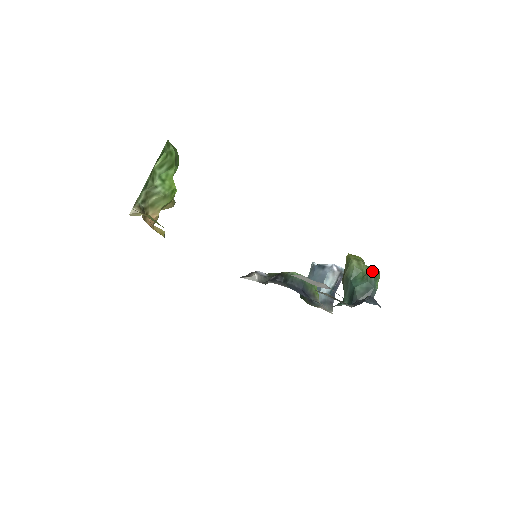
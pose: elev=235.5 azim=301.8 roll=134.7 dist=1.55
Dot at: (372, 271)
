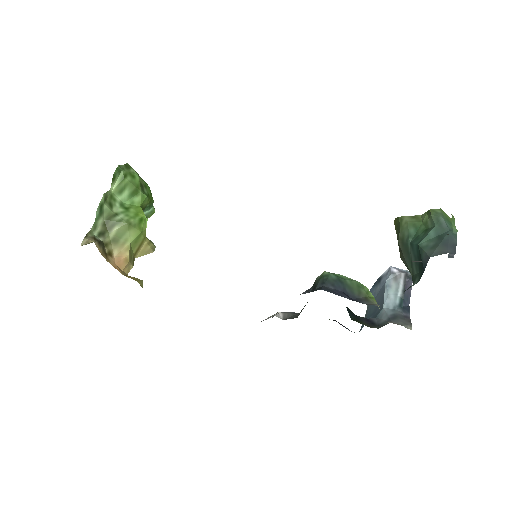
Dot at: (436, 210)
